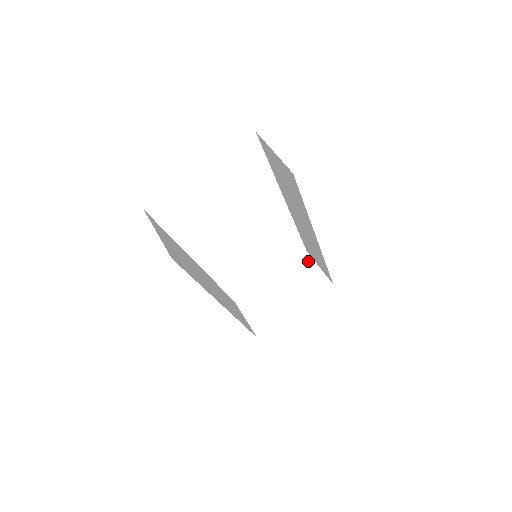
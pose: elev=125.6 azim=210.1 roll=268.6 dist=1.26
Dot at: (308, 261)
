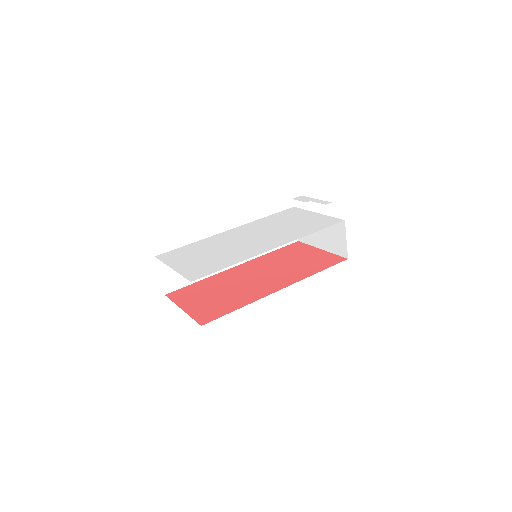
Dot at: (342, 228)
